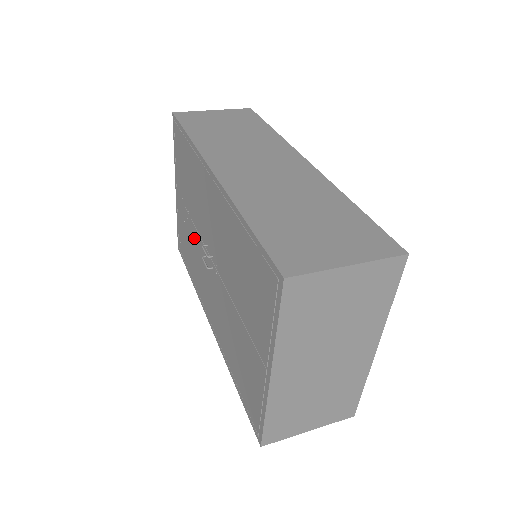
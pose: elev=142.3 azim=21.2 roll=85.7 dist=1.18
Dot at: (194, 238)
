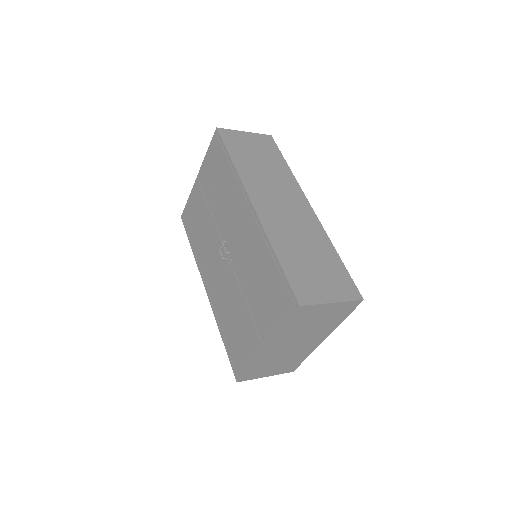
Dot at: (209, 226)
